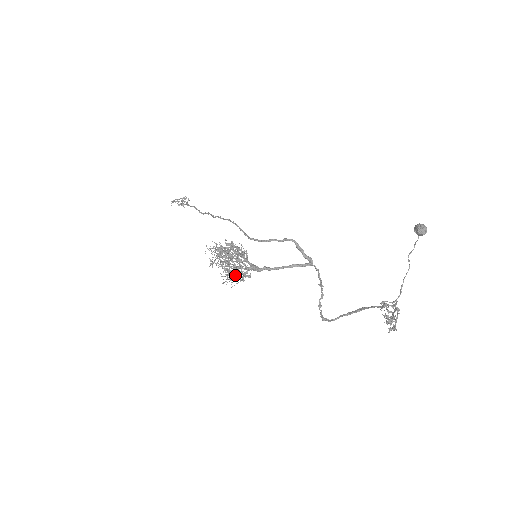
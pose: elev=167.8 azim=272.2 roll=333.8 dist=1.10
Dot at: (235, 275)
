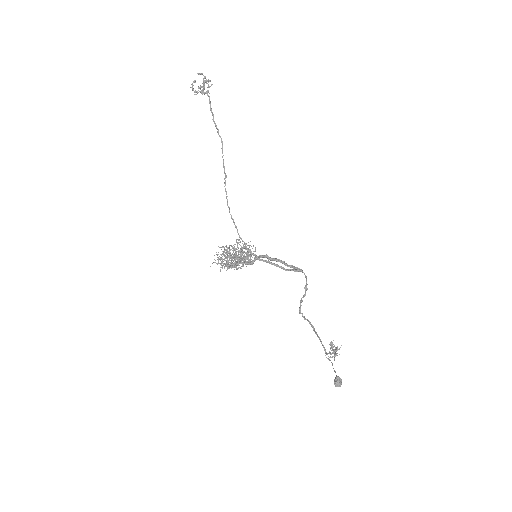
Dot at: (243, 252)
